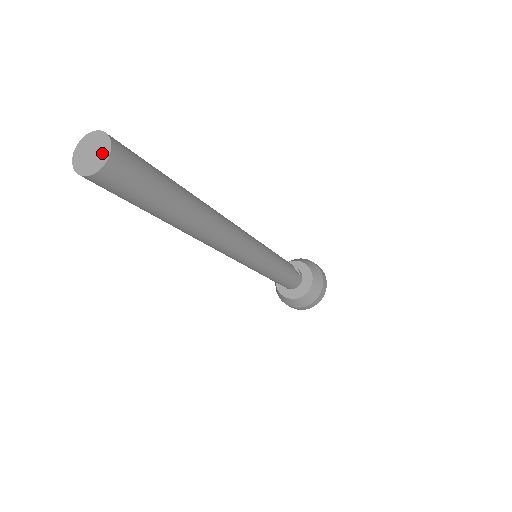
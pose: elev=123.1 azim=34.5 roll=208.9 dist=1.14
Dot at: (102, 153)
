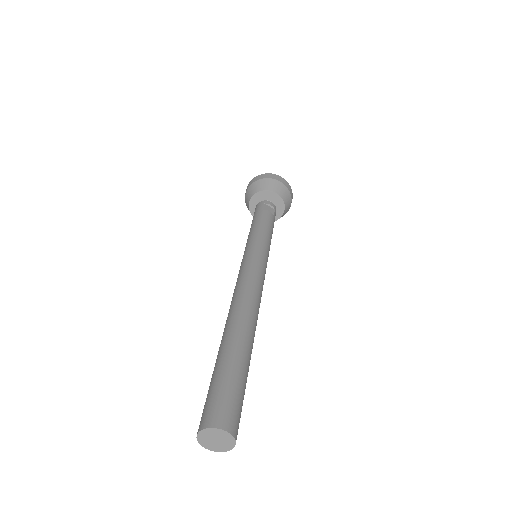
Dot at: (227, 441)
